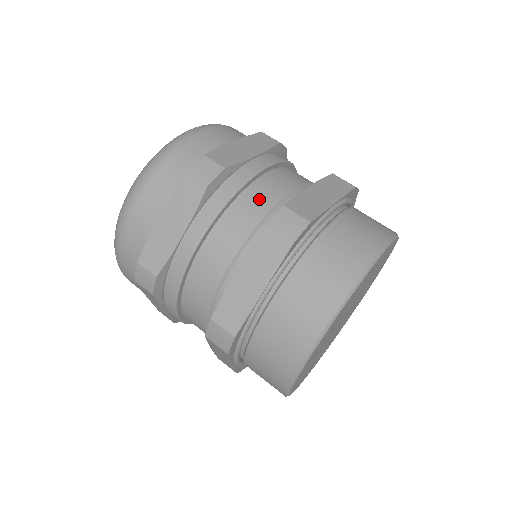
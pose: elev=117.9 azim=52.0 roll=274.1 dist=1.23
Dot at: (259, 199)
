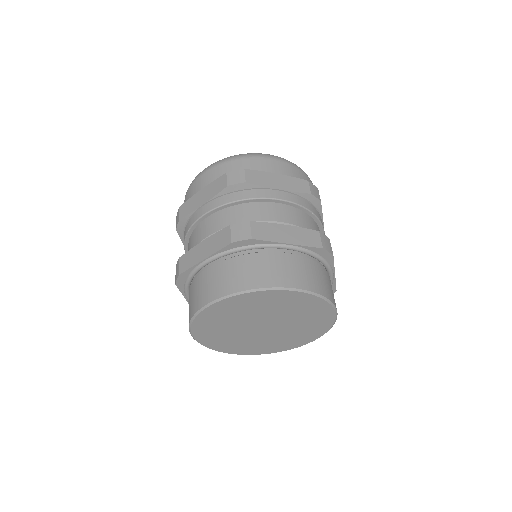
Dot at: (315, 229)
